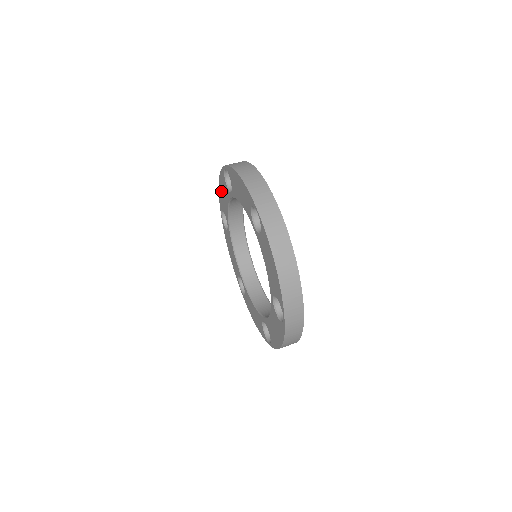
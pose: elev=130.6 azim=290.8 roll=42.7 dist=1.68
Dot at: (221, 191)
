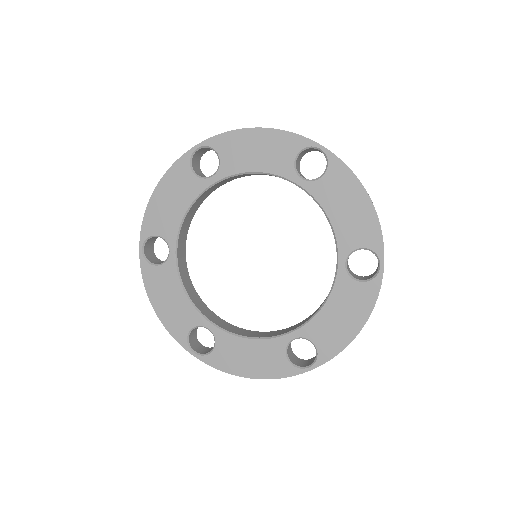
Dot at: (162, 200)
